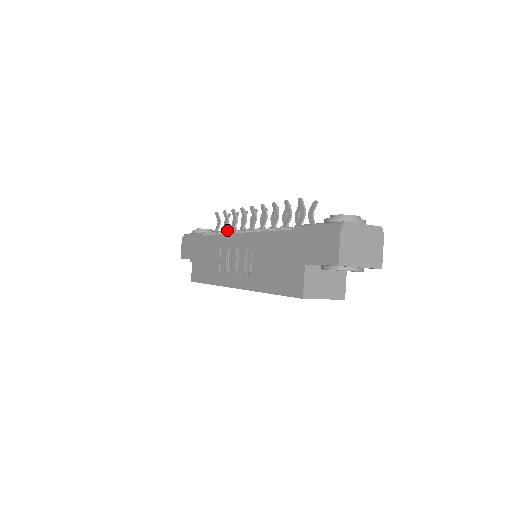
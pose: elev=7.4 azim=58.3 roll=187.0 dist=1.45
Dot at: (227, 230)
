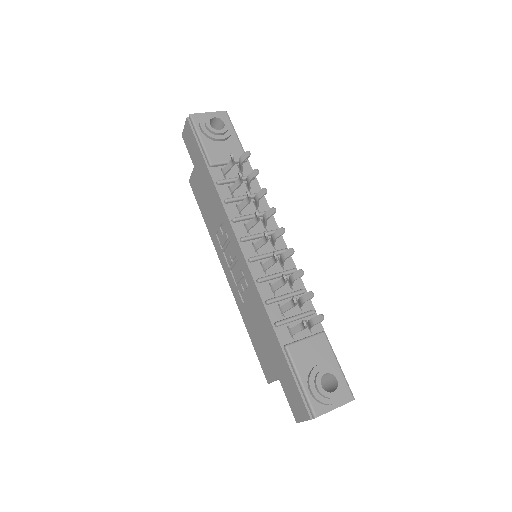
Dot at: (240, 168)
